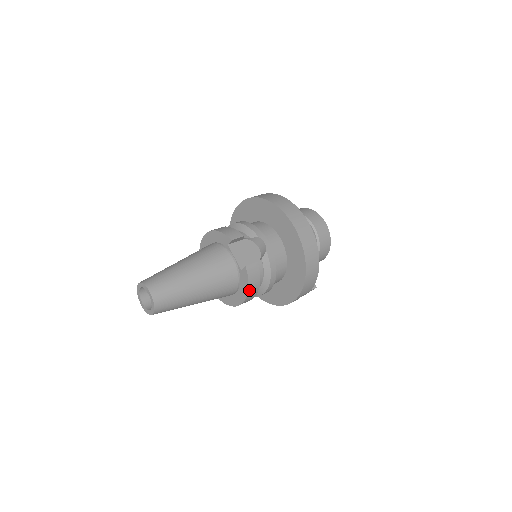
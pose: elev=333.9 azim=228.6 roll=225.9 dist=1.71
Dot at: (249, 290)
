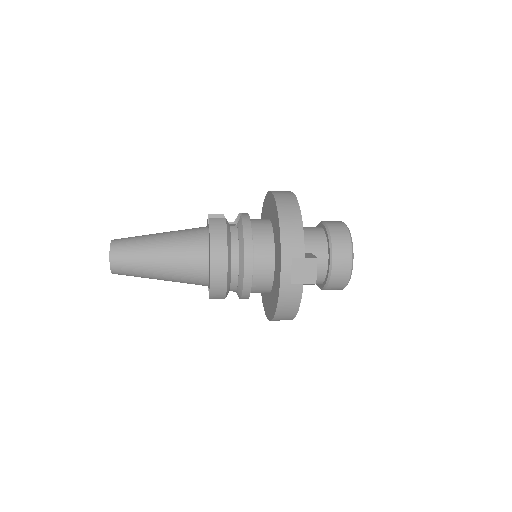
Dot at: (212, 240)
